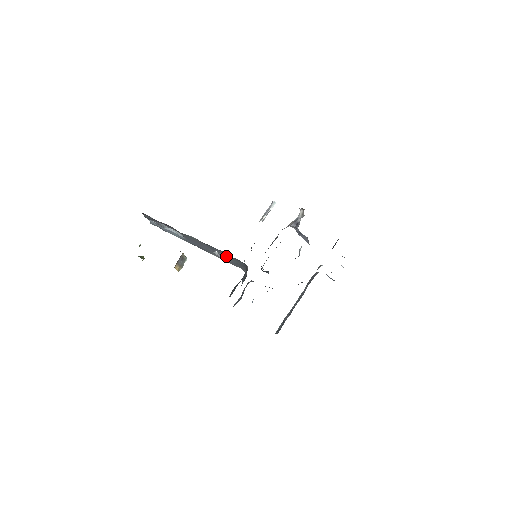
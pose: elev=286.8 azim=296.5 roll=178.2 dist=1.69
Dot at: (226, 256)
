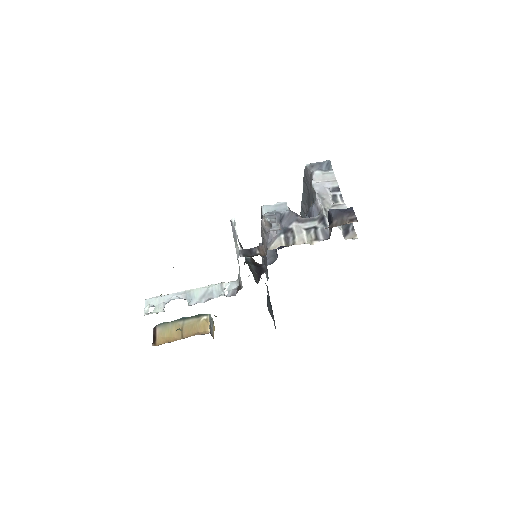
Dot at: occluded
